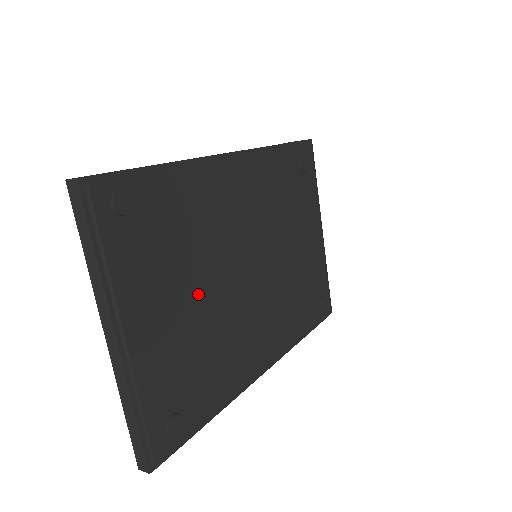
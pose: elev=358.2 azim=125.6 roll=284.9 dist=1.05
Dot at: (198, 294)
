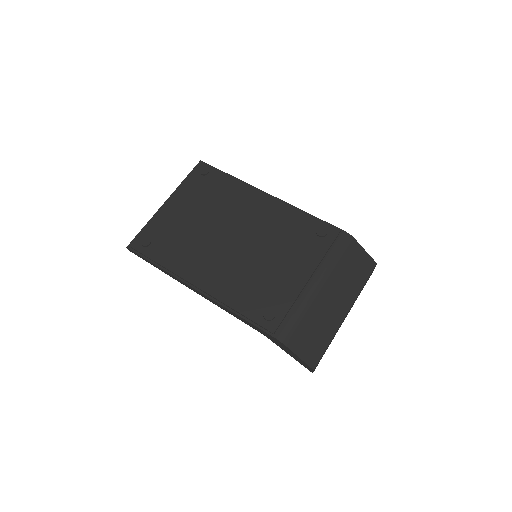
Dot at: (200, 218)
